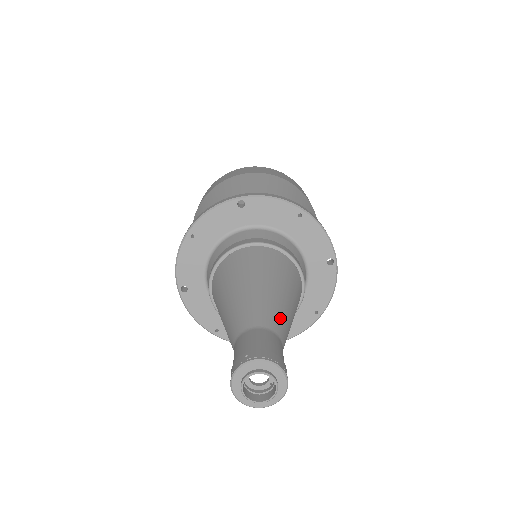
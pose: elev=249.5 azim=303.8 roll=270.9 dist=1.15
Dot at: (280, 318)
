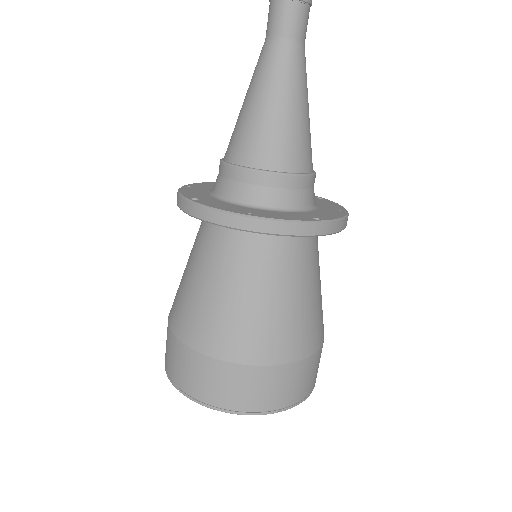
Dot at: occluded
